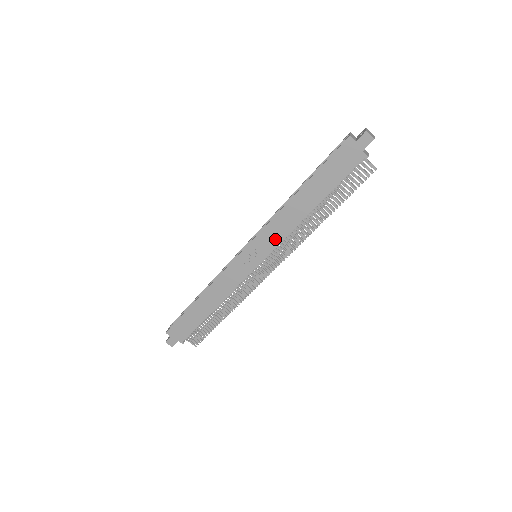
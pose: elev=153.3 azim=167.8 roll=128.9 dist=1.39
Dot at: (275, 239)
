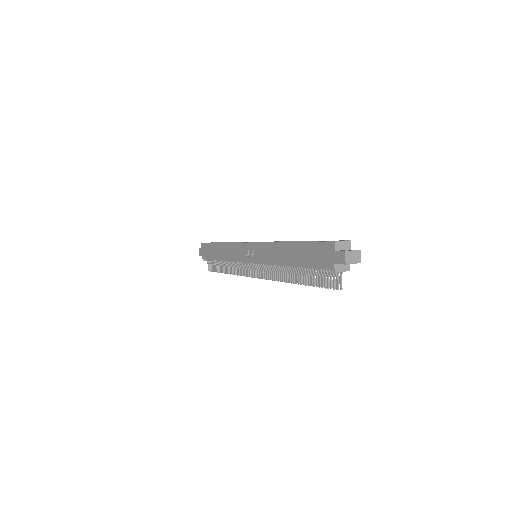
Dot at: (264, 258)
